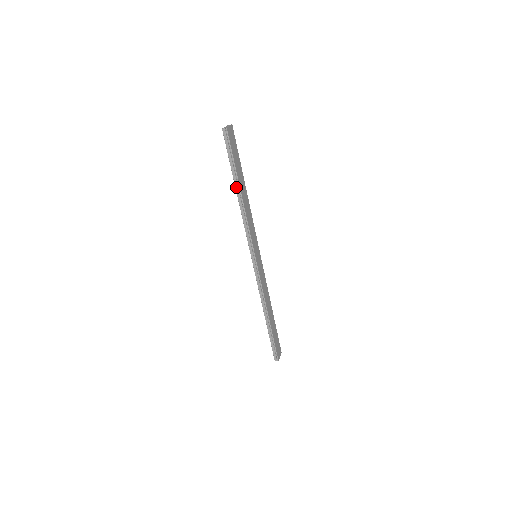
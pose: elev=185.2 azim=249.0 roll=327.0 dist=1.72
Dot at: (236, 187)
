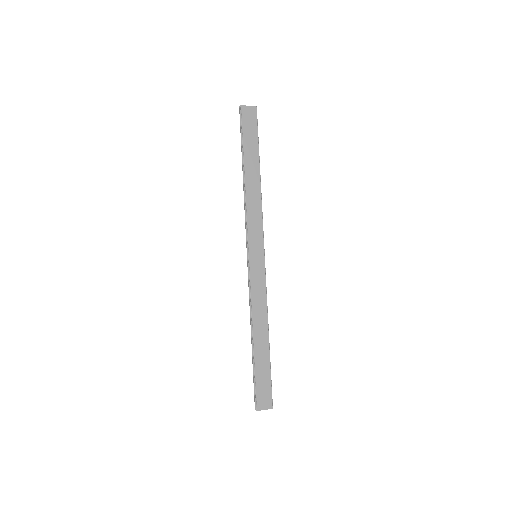
Dot at: (243, 168)
